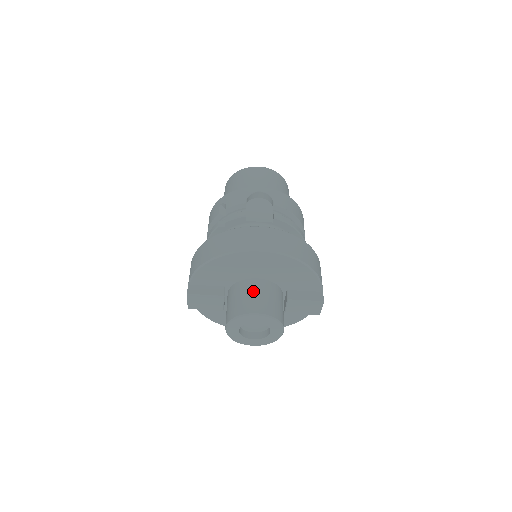
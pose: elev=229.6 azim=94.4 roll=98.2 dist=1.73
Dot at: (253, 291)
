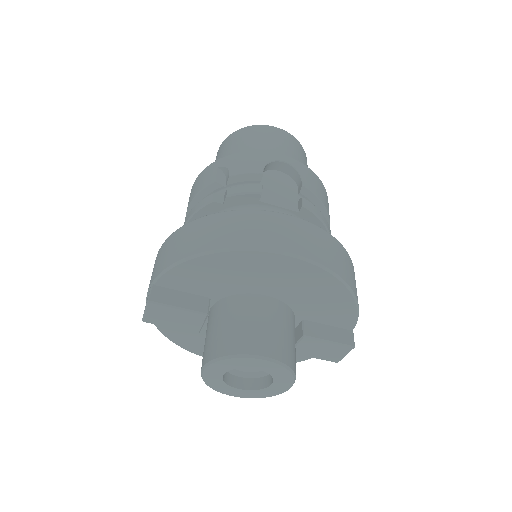
Dot at: (259, 316)
